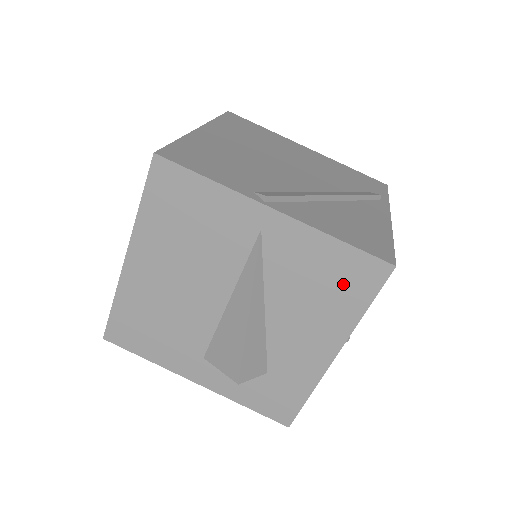
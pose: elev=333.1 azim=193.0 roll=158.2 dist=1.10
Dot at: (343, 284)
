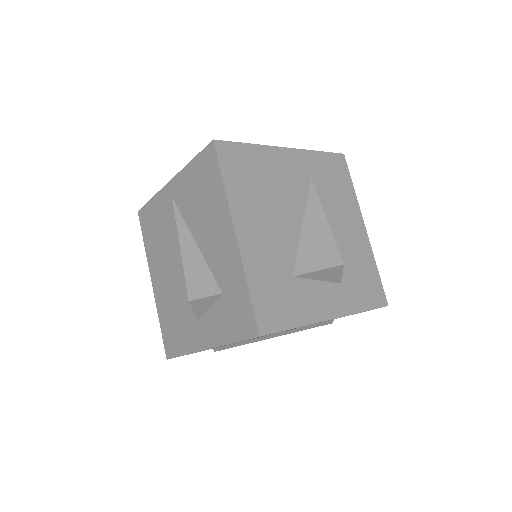
Dot at: (207, 181)
